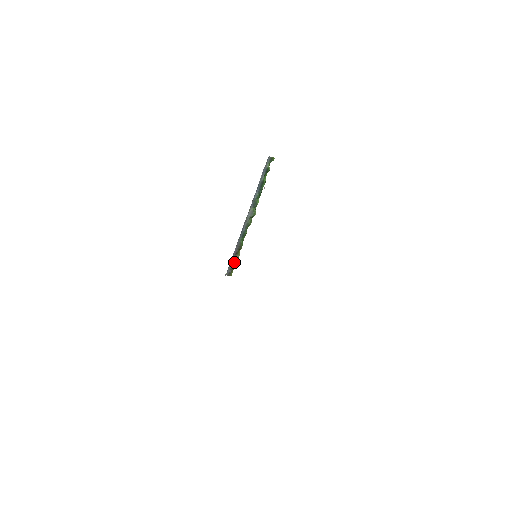
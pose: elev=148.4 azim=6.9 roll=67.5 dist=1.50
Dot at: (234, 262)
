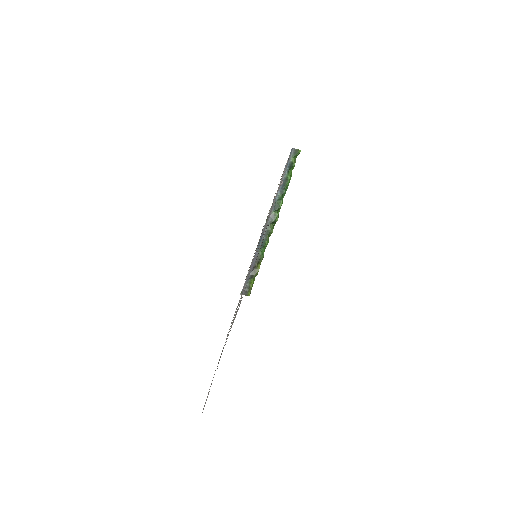
Dot at: (252, 279)
